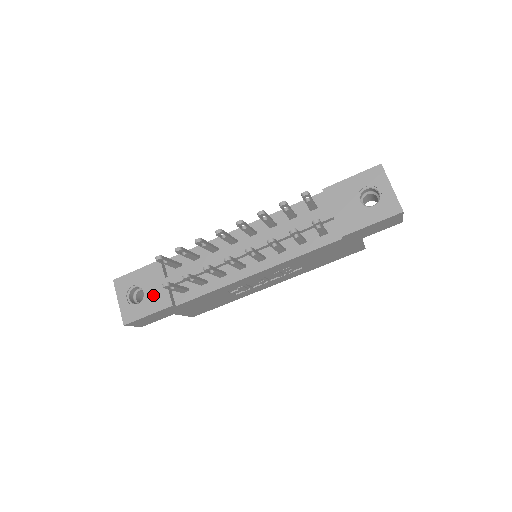
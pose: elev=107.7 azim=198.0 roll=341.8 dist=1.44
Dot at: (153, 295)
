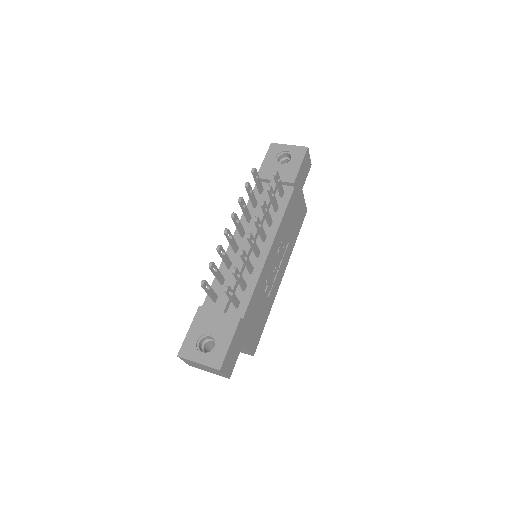
Dot at: (219, 328)
